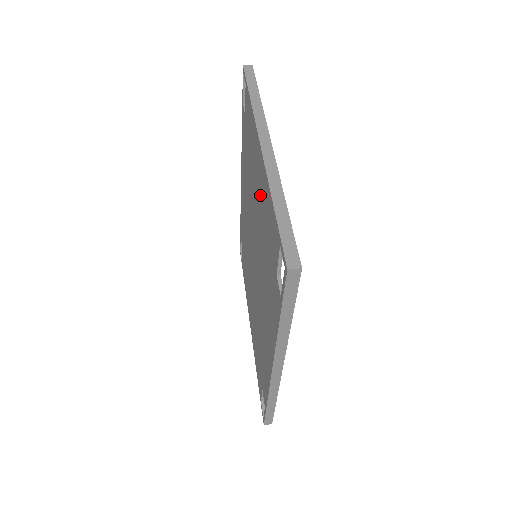
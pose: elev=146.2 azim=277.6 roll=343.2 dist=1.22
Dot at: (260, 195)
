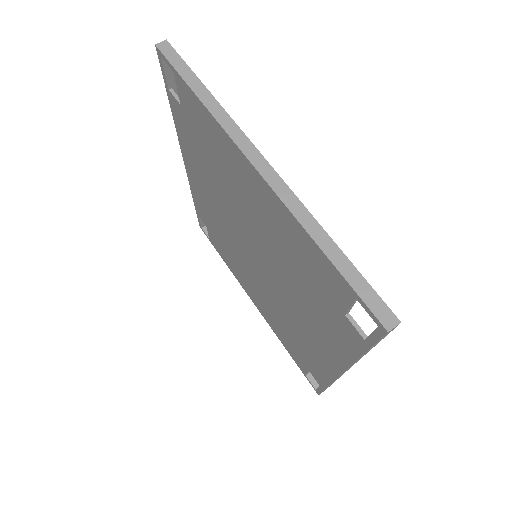
Dot at: (266, 217)
